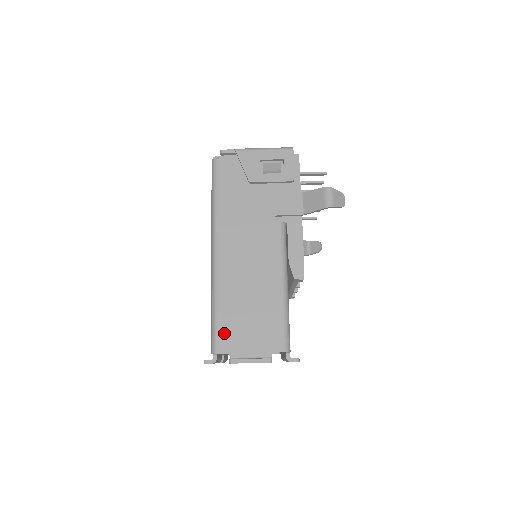
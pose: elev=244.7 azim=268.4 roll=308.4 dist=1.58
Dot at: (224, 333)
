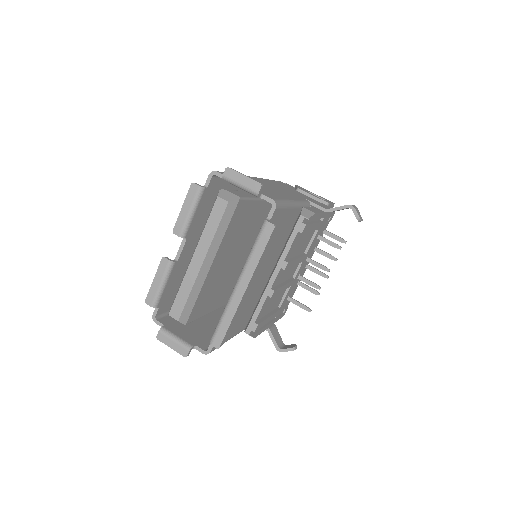
Dot at: occluded
